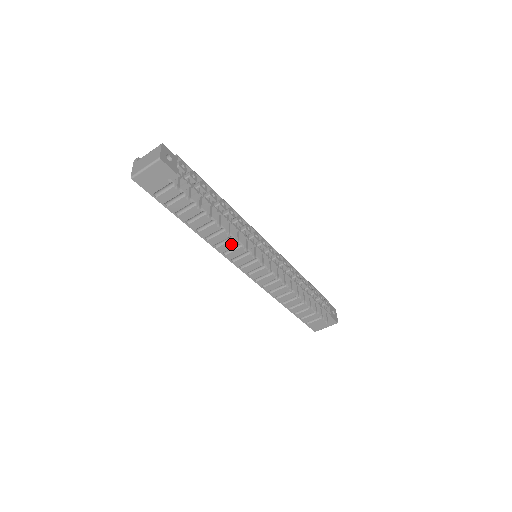
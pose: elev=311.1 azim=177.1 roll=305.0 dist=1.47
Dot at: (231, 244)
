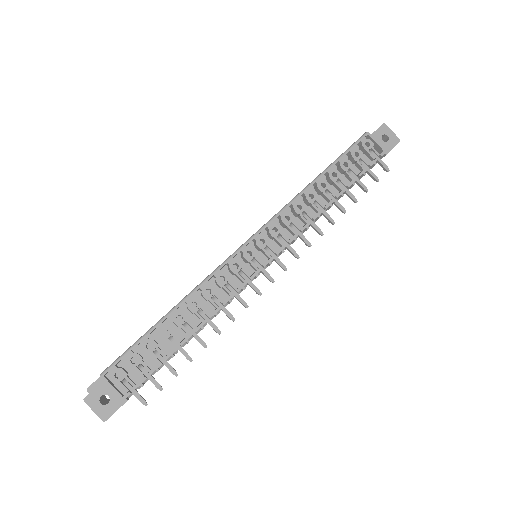
Dot at: occluded
